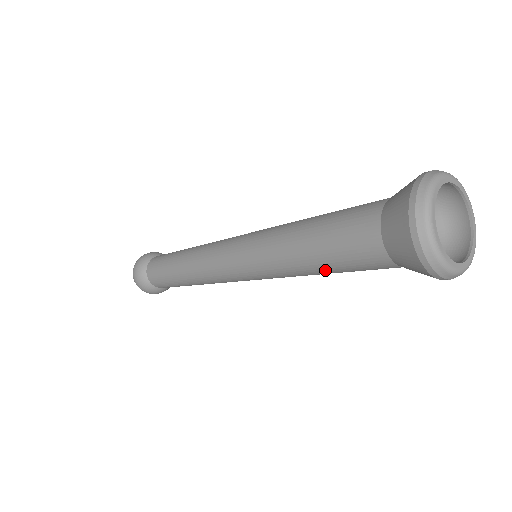
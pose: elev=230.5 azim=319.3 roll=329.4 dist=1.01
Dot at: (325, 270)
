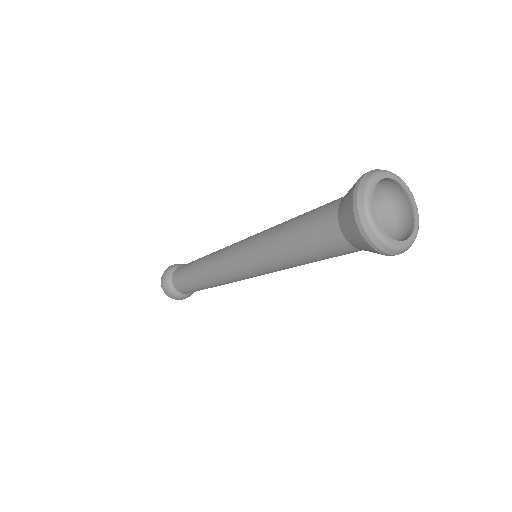
Dot at: (305, 260)
